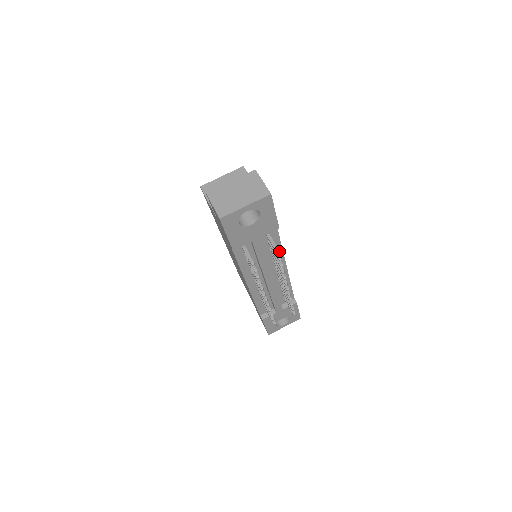
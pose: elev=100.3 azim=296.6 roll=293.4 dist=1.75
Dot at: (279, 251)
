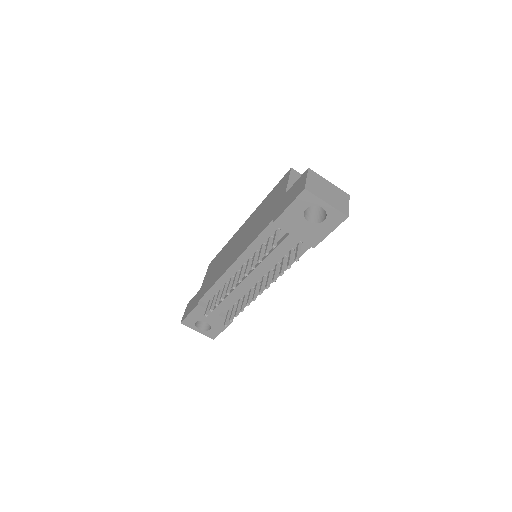
Dot at: occluded
